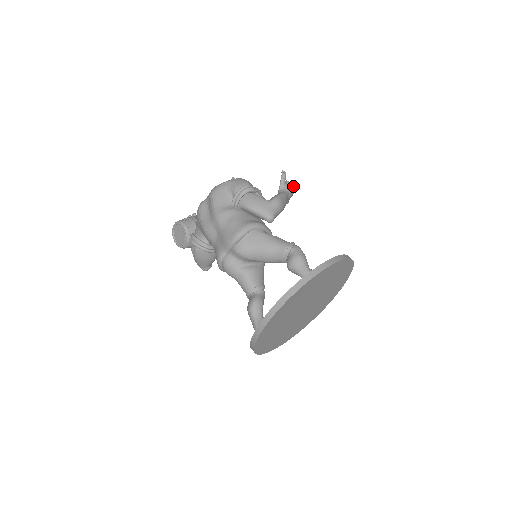
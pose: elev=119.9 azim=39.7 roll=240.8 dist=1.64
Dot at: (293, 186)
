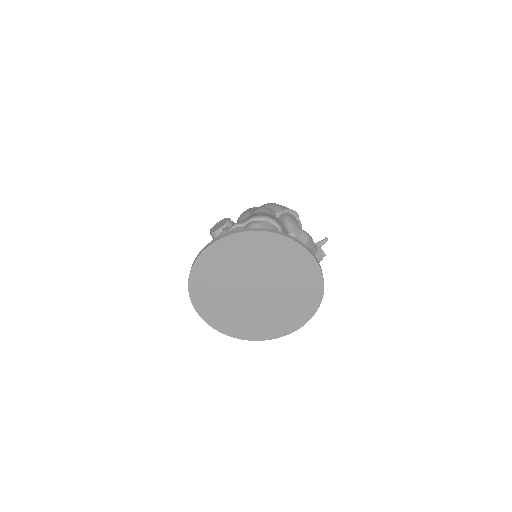
Dot at: (324, 254)
